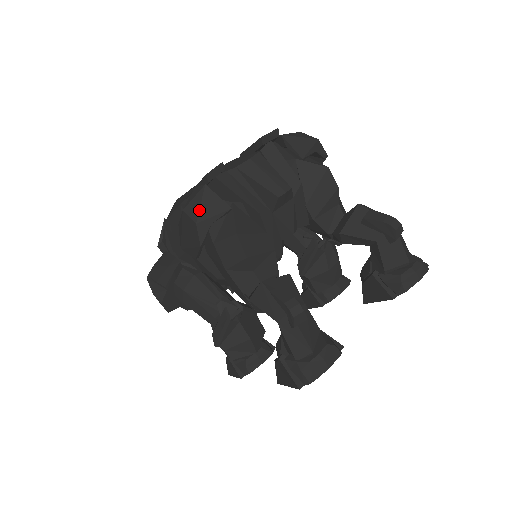
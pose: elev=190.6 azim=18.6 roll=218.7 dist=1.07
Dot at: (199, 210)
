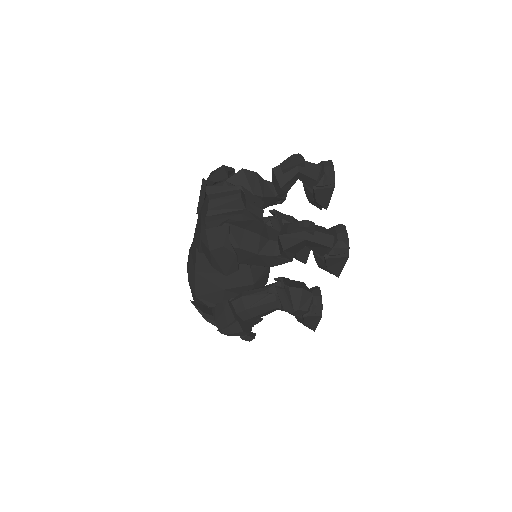
Dot at: (217, 240)
